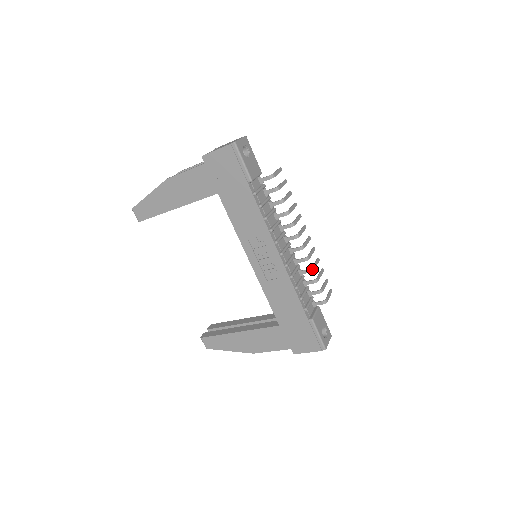
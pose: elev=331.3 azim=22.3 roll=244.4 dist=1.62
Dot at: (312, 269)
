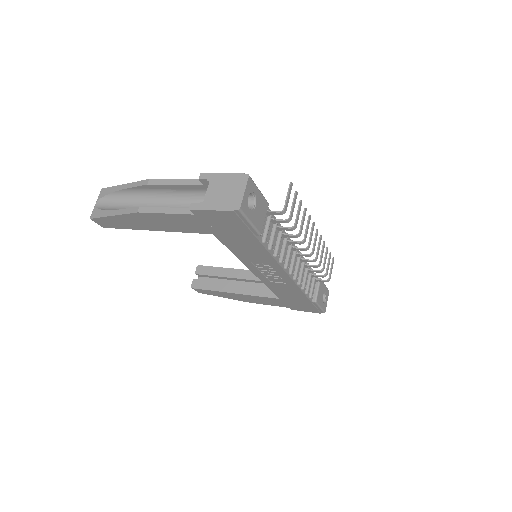
Dot at: (319, 265)
